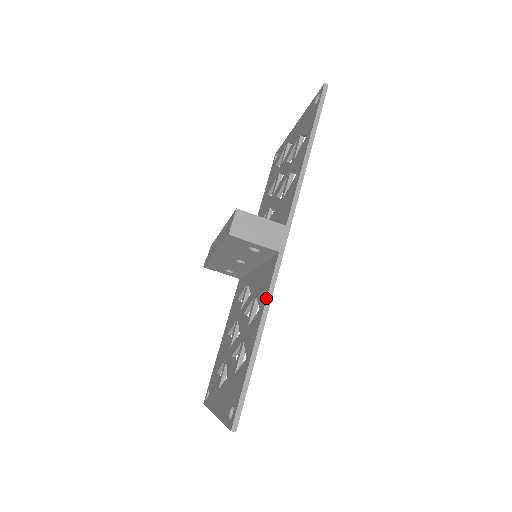
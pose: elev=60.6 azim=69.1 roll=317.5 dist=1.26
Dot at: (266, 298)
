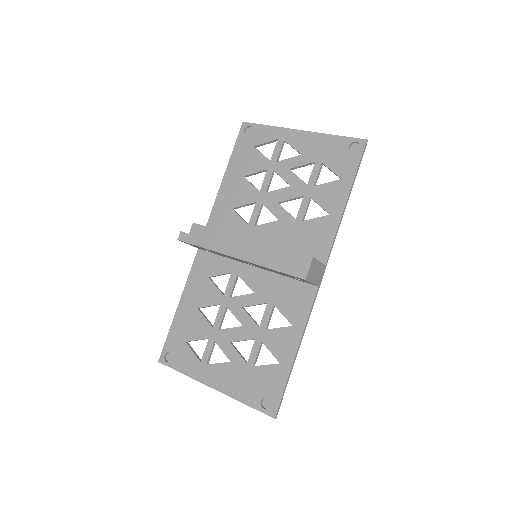
Dot at: (306, 323)
